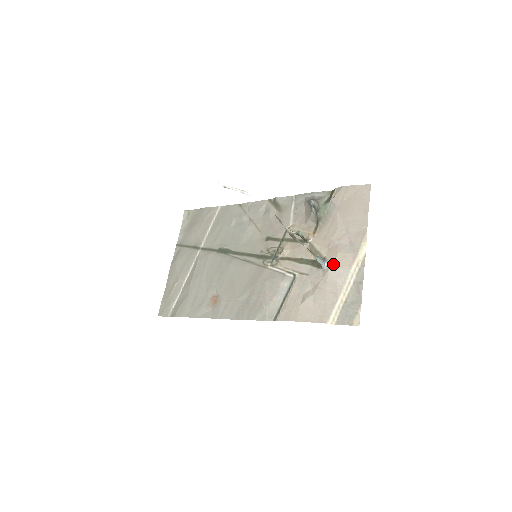
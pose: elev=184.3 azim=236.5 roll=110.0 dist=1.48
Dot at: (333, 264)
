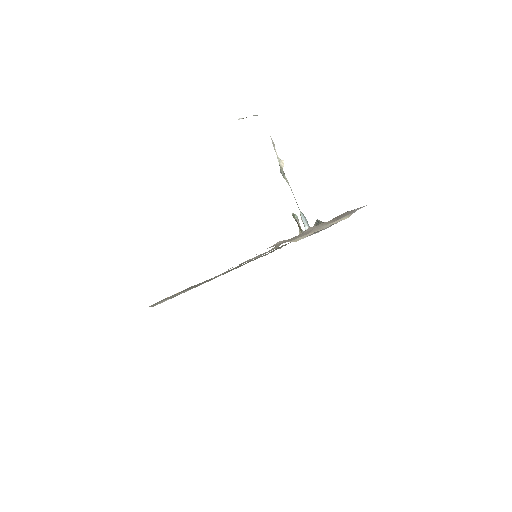
Dot at: occluded
